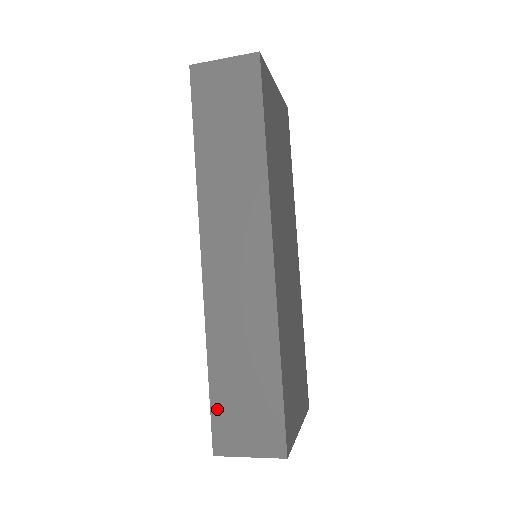
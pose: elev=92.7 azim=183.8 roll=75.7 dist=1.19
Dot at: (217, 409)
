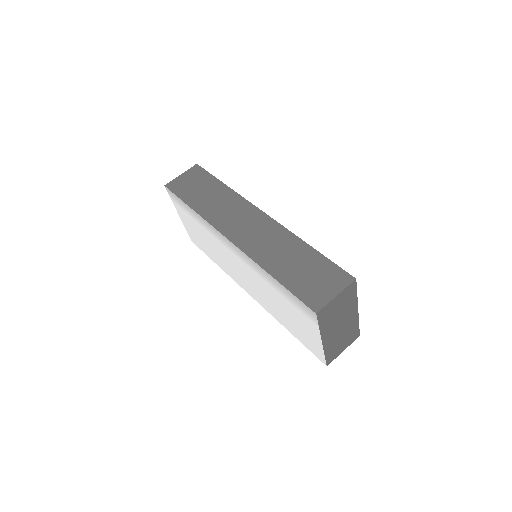
Dot at: (296, 290)
